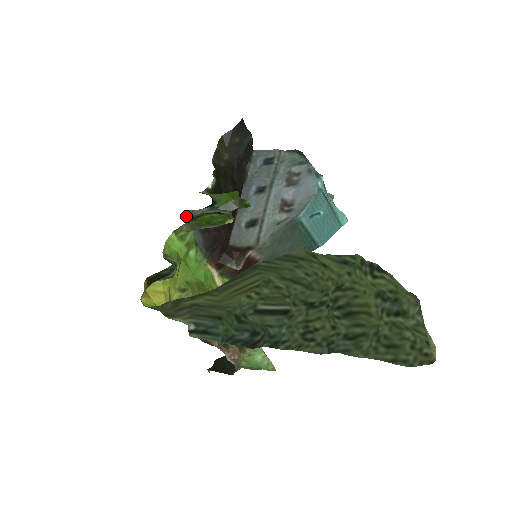
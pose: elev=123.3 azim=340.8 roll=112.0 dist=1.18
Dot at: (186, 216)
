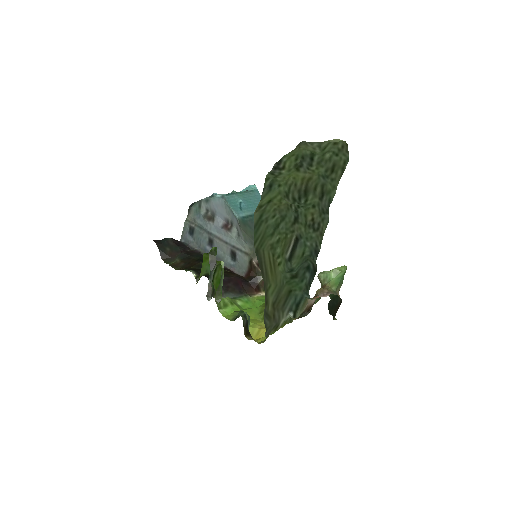
Dot at: (210, 298)
